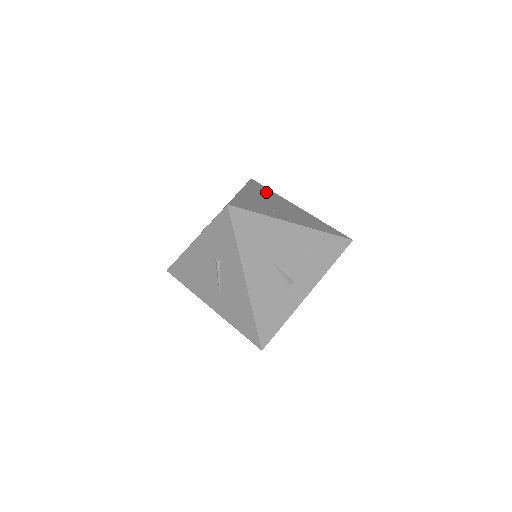
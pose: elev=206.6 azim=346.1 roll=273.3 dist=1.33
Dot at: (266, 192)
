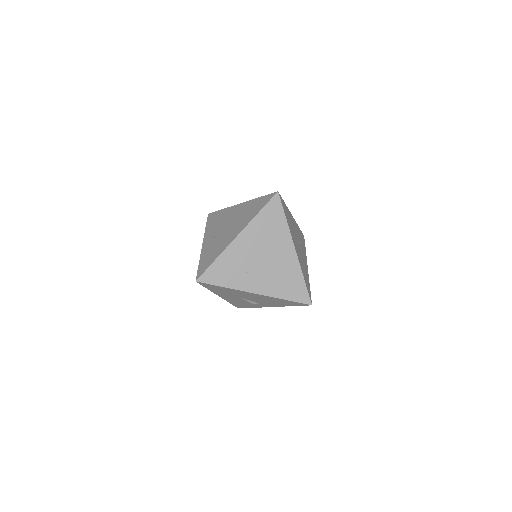
Dot at: (272, 227)
